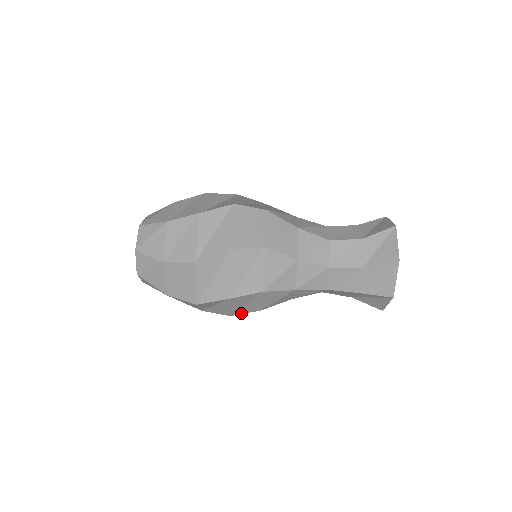
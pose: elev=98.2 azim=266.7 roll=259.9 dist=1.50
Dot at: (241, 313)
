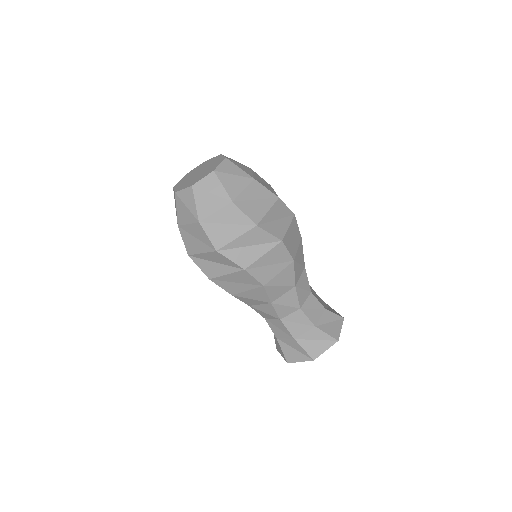
Dot at: occluded
